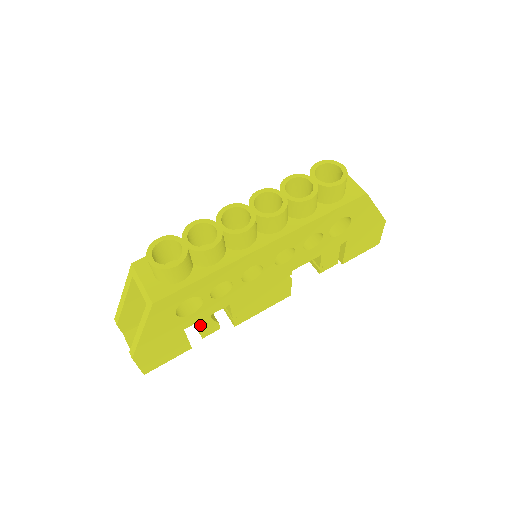
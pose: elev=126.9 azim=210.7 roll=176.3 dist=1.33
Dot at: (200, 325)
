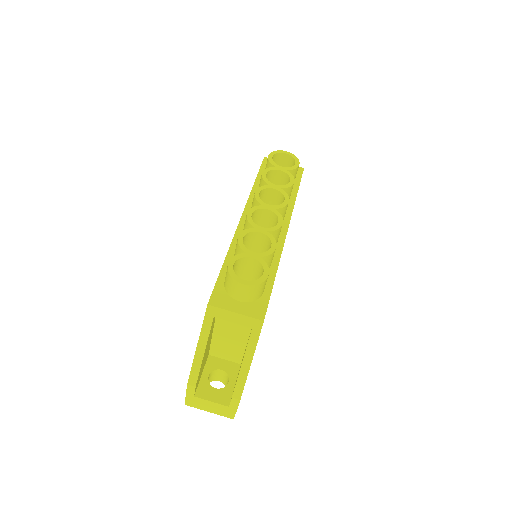
Dot at: occluded
